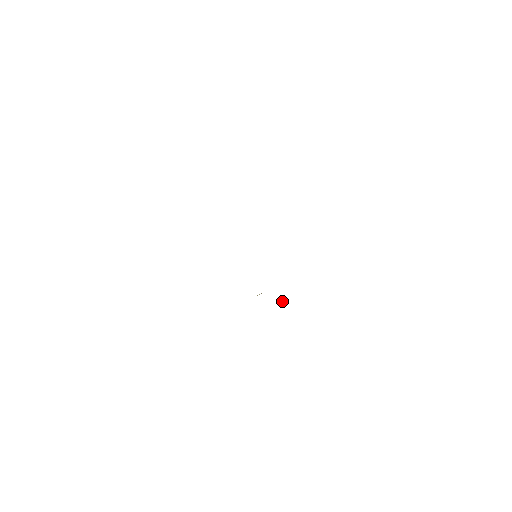
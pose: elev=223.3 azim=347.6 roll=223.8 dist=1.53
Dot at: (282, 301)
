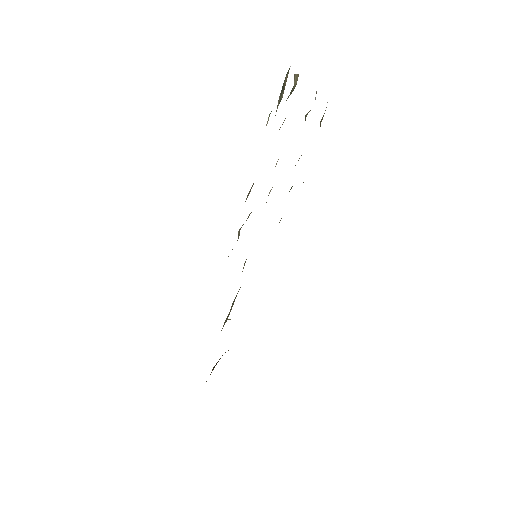
Dot at: (228, 350)
